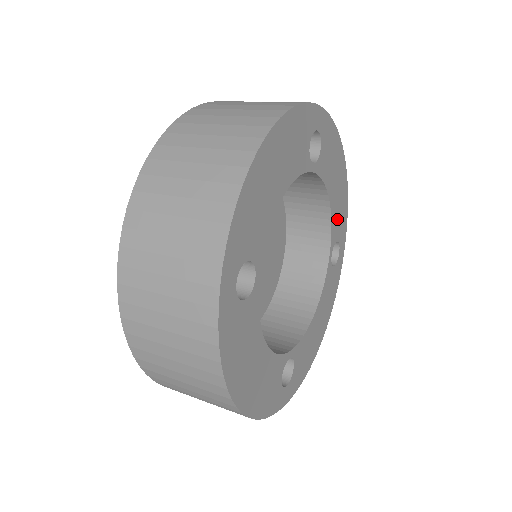
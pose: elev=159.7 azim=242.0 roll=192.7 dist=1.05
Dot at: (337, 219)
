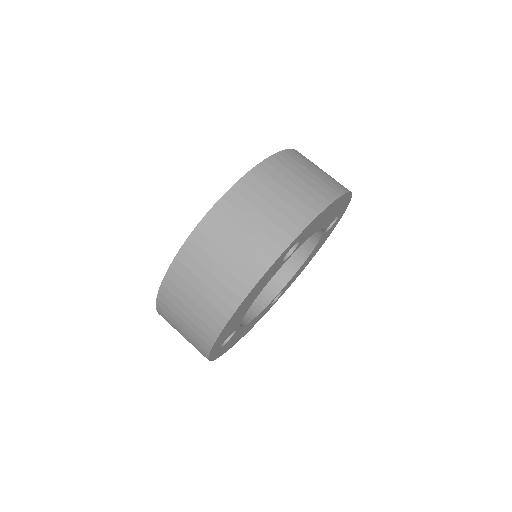
Dot at: (333, 217)
